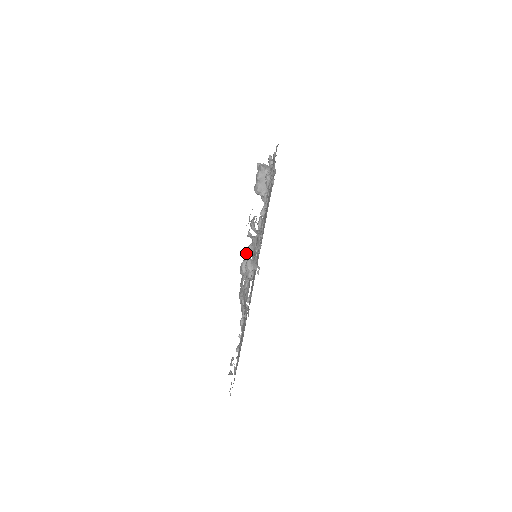
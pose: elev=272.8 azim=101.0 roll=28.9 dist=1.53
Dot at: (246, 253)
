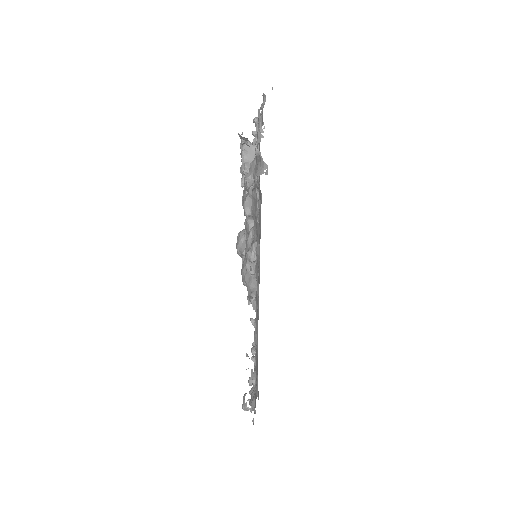
Dot at: occluded
